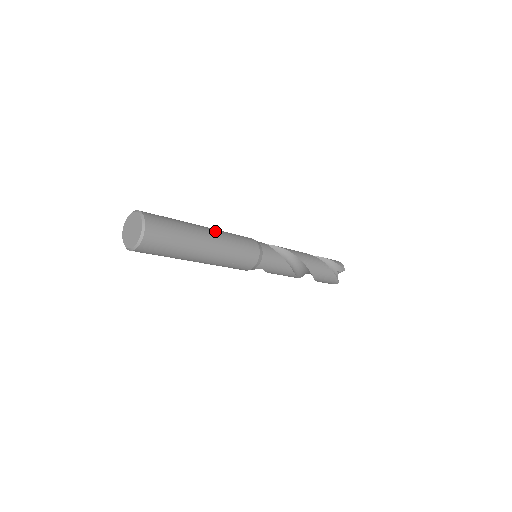
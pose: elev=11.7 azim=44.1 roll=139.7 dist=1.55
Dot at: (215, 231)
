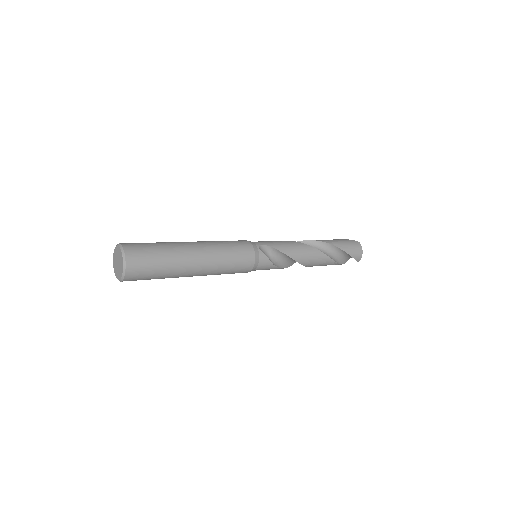
Dot at: (206, 264)
